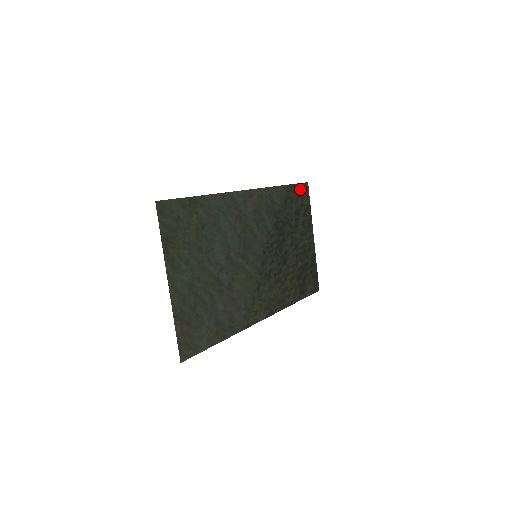
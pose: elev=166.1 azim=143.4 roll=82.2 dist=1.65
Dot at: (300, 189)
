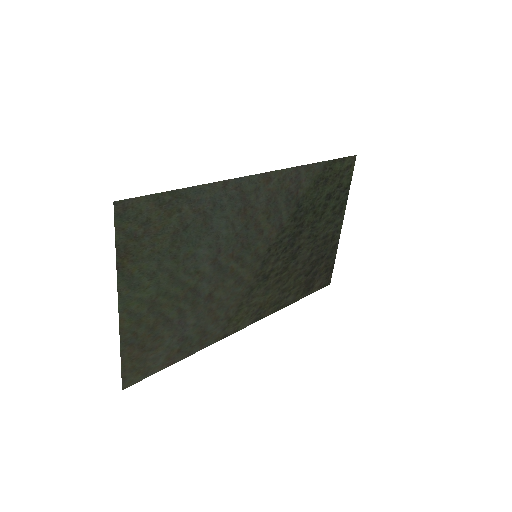
Dot at: (343, 165)
